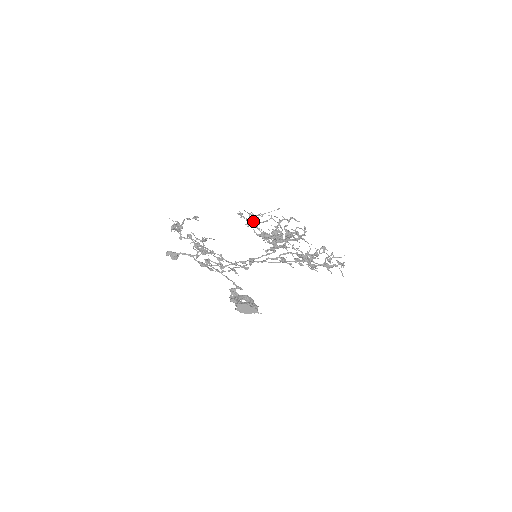
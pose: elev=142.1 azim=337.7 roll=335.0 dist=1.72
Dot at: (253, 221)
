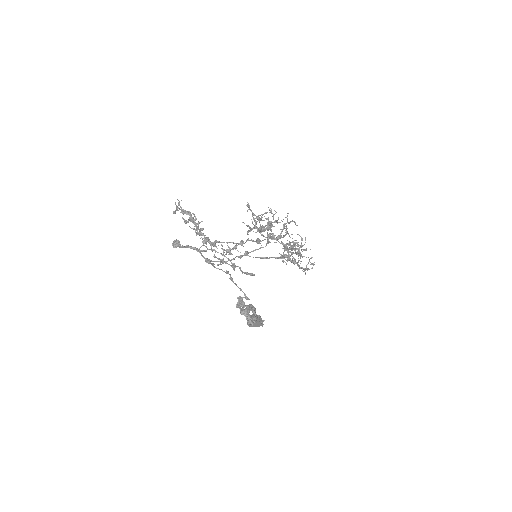
Dot at: occluded
